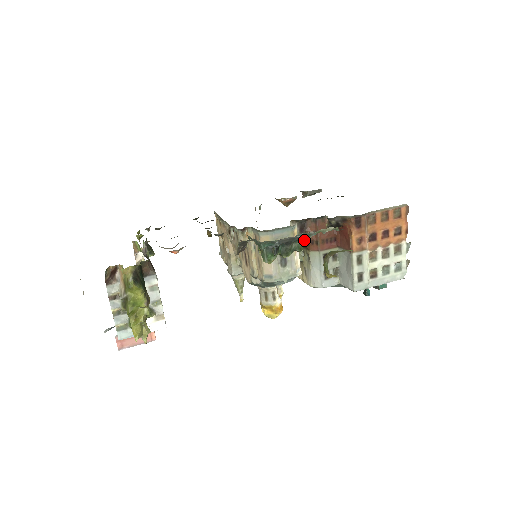
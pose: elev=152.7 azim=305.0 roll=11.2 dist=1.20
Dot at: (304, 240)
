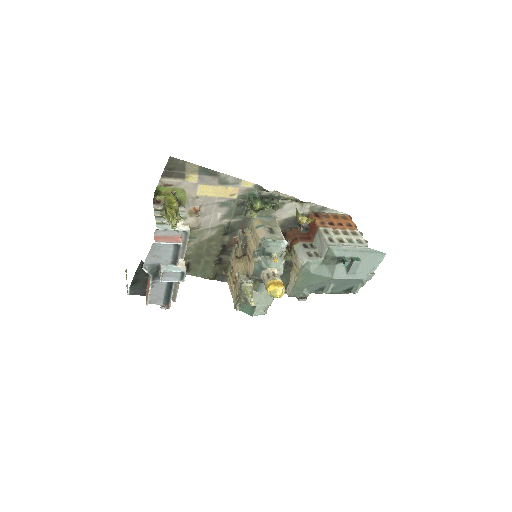
Dot at: (278, 202)
